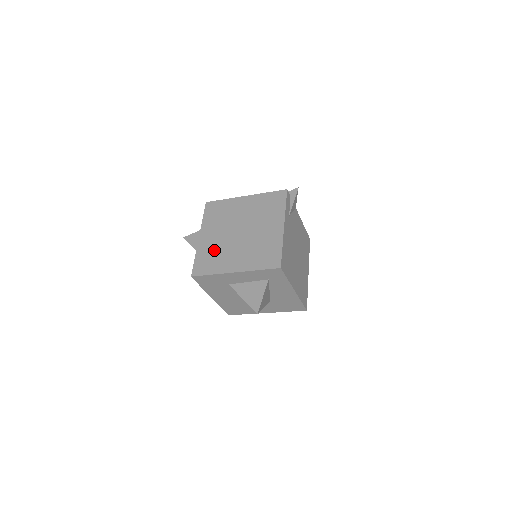
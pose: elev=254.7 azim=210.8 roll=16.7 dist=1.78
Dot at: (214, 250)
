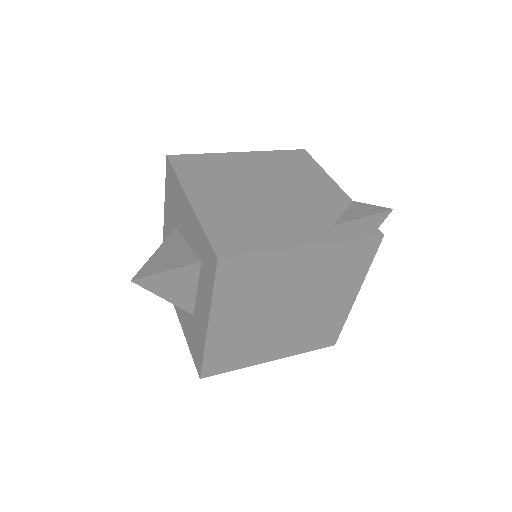
Dot at: (240, 341)
